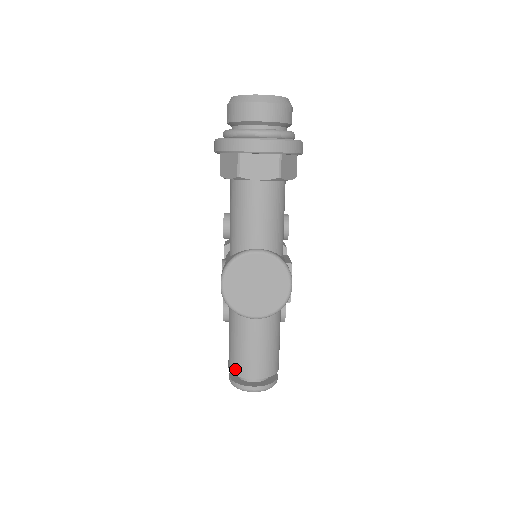
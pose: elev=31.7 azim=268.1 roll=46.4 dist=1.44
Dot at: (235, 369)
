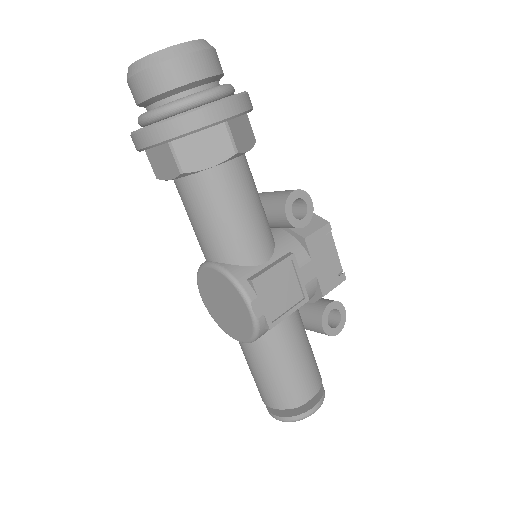
Dot at: occluded
